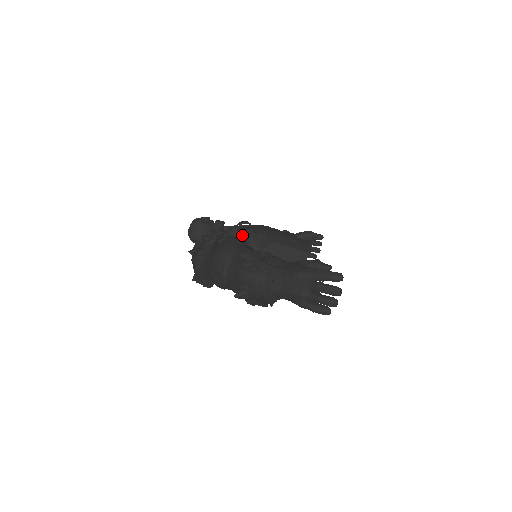
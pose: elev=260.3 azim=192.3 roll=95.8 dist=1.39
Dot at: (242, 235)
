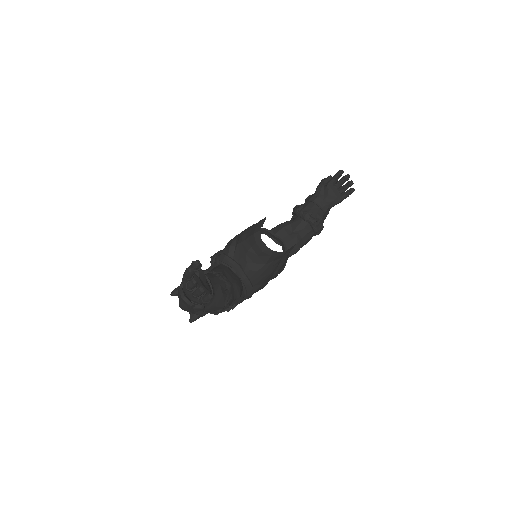
Dot at: occluded
